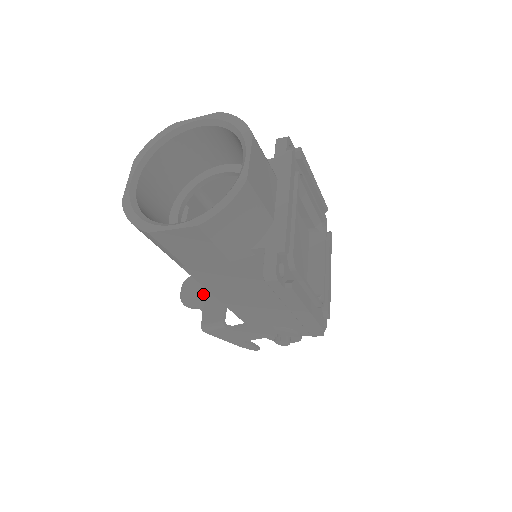
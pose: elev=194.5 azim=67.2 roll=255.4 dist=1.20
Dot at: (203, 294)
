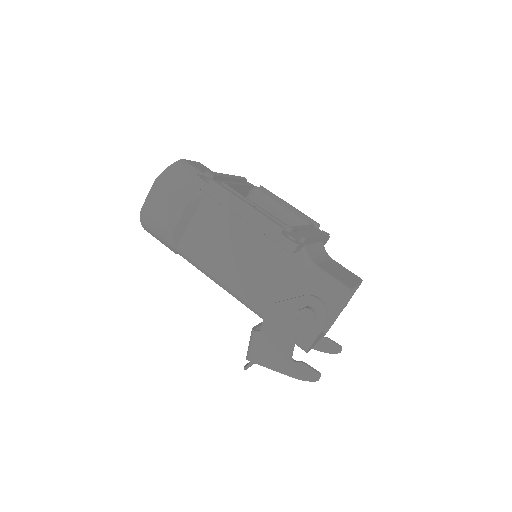
Dot at: occluded
